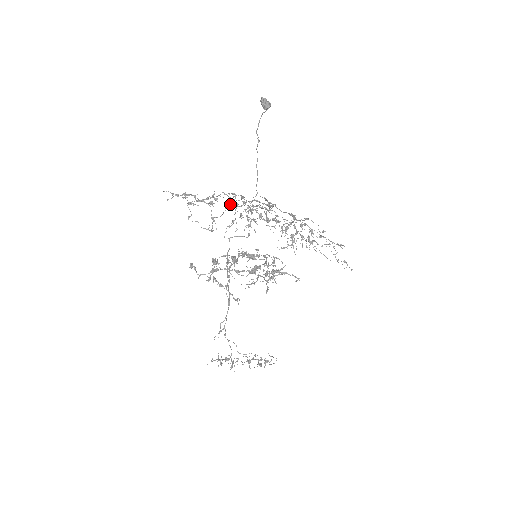
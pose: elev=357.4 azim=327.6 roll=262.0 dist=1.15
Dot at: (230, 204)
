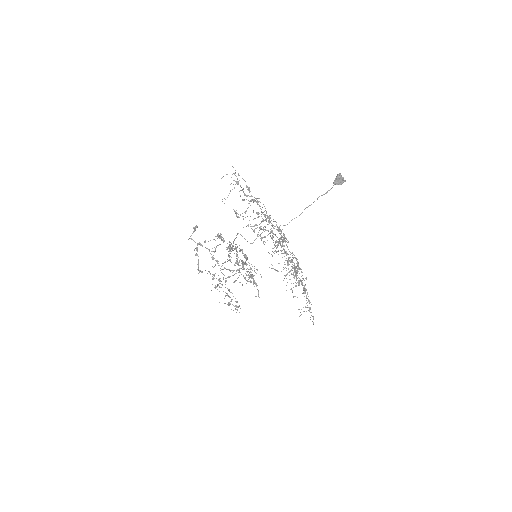
Dot at: occluded
